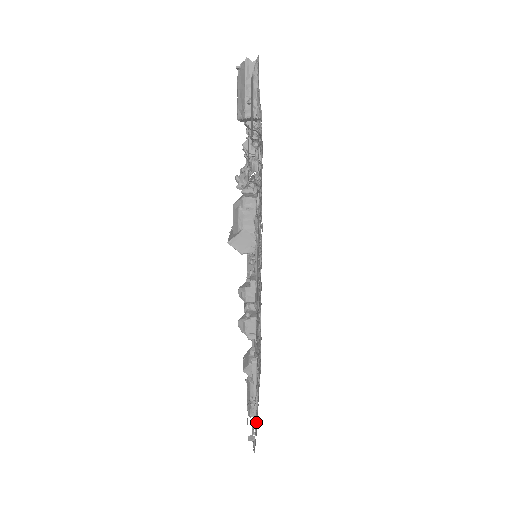
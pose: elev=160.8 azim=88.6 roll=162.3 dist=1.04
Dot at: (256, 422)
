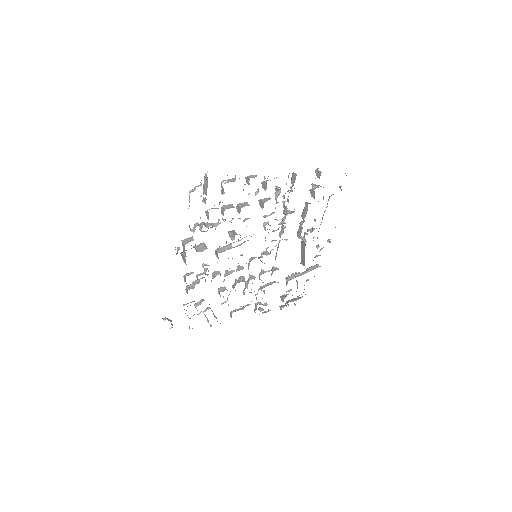
Dot at: occluded
